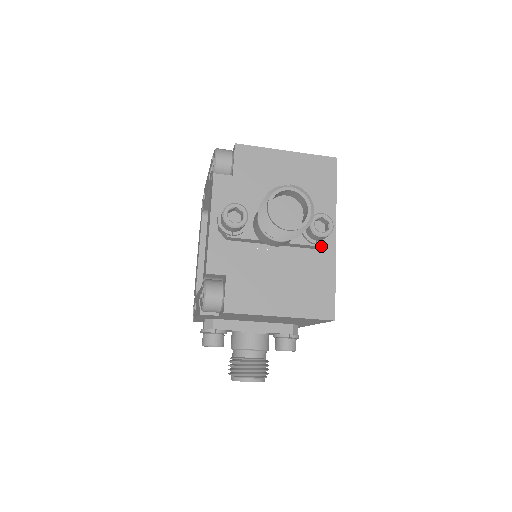
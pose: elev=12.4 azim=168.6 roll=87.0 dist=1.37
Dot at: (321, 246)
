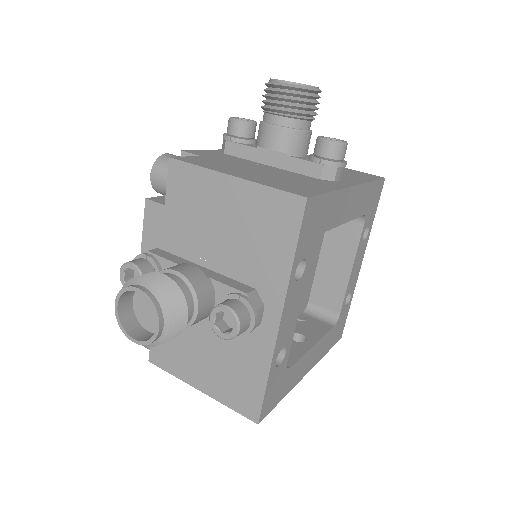
Dot at: (329, 182)
